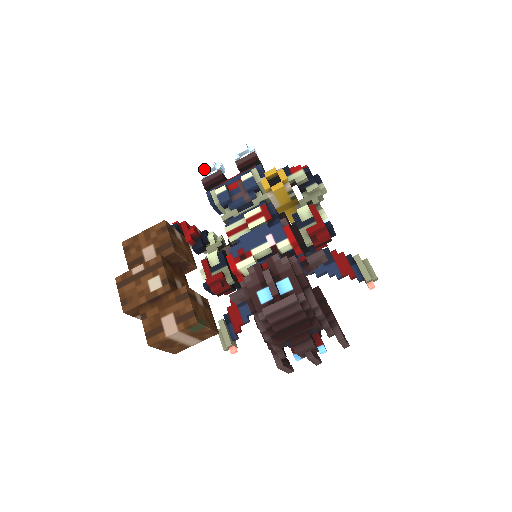
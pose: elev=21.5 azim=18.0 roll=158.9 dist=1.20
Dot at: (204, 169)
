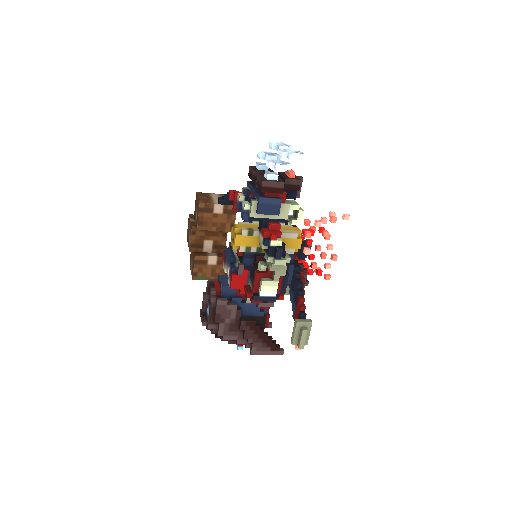
Dot at: occluded
